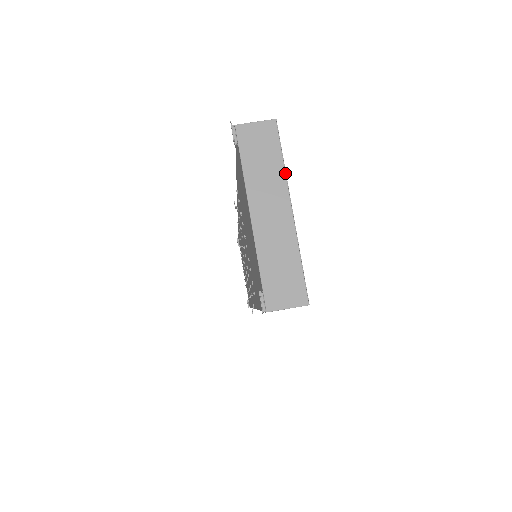
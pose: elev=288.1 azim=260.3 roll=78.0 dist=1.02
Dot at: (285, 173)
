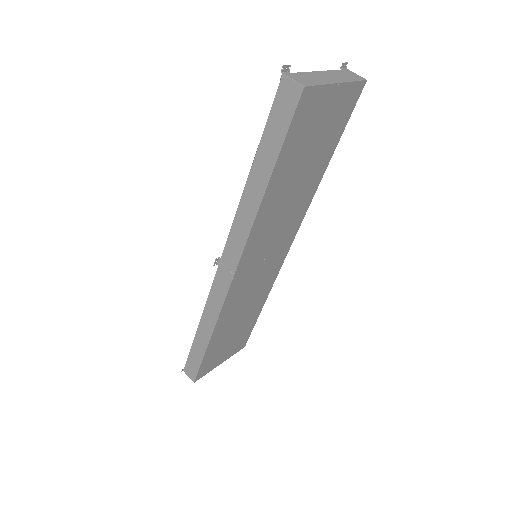
Dot at: (350, 81)
